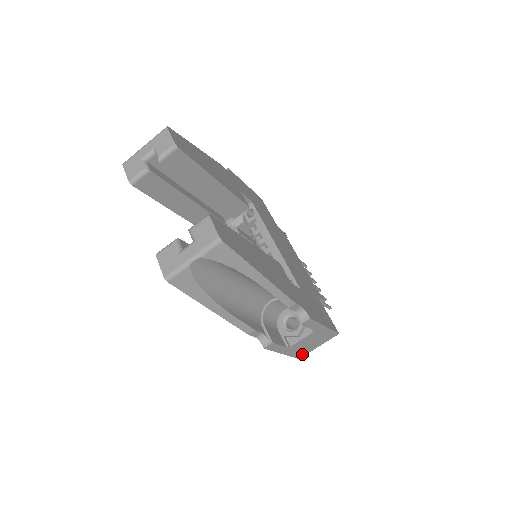
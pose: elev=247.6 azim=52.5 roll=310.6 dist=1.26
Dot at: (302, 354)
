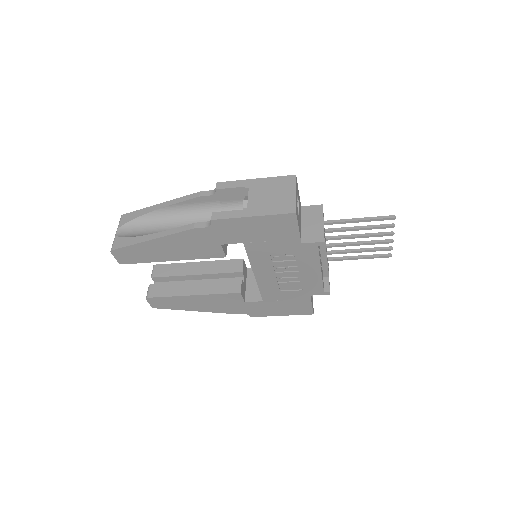
Dot at: (289, 208)
